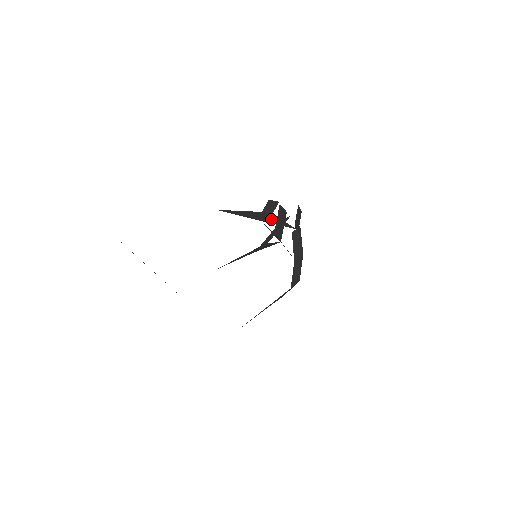
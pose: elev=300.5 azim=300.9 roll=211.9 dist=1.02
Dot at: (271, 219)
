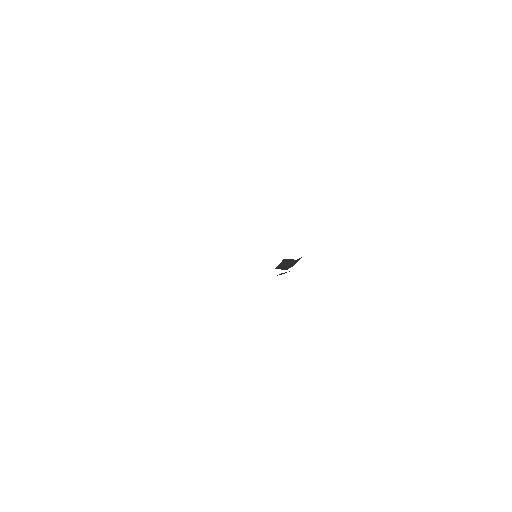
Dot at: occluded
